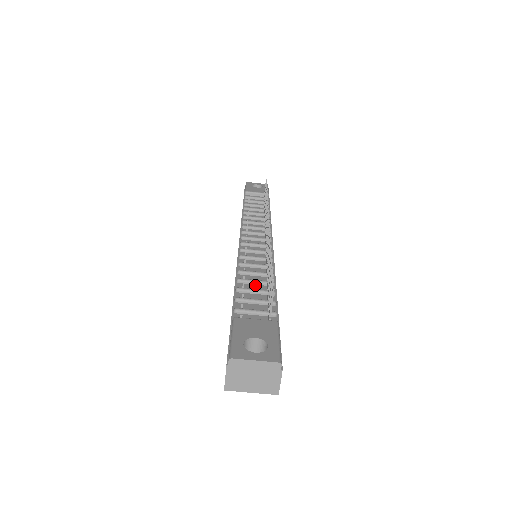
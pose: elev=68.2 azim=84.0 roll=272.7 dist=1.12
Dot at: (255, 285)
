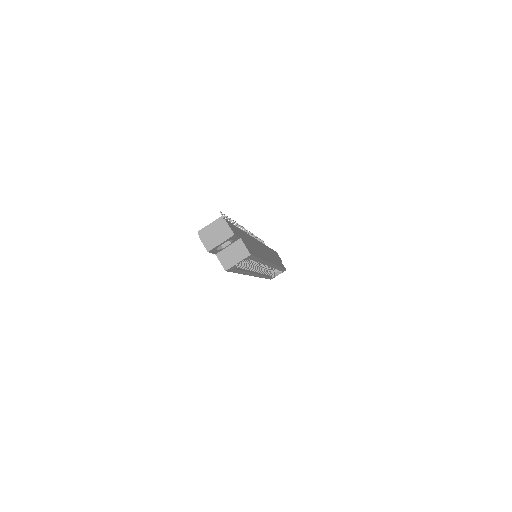
Dot at: occluded
